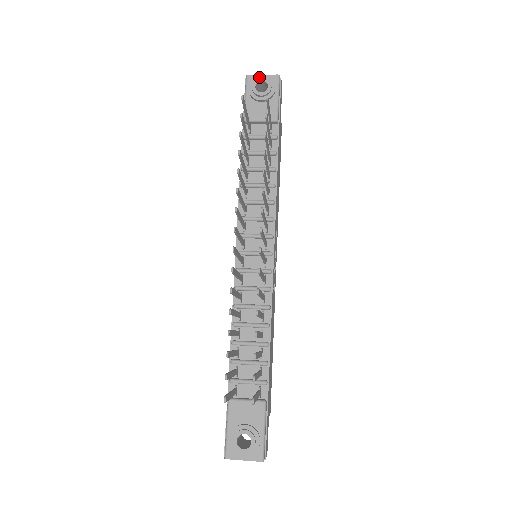
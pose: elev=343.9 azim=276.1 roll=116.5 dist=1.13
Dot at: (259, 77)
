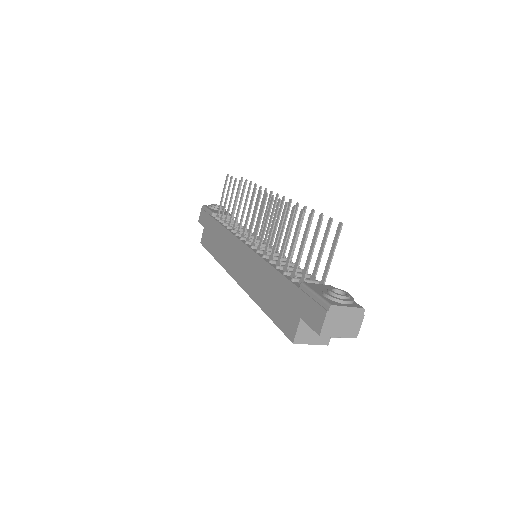
Dot at: occluded
